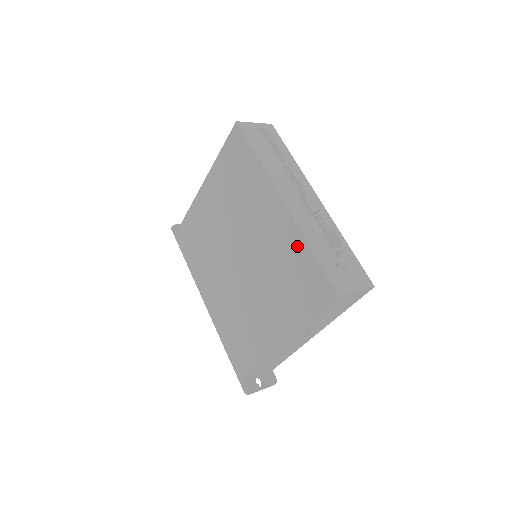
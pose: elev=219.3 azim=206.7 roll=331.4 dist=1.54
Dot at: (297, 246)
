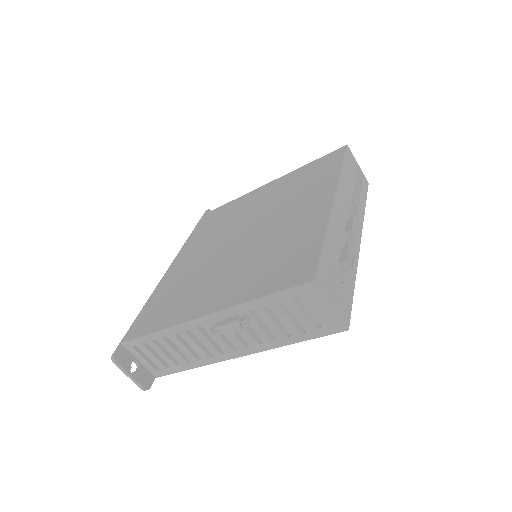
Dot at: (312, 233)
